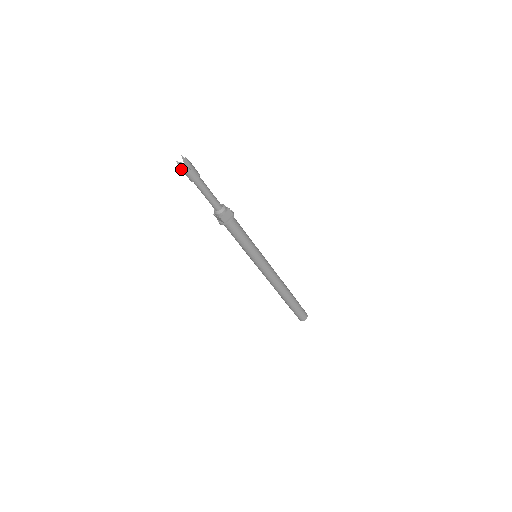
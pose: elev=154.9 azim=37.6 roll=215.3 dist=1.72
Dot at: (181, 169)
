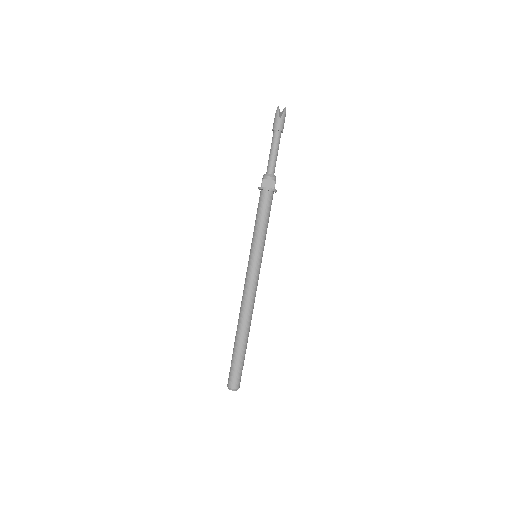
Dot at: (275, 115)
